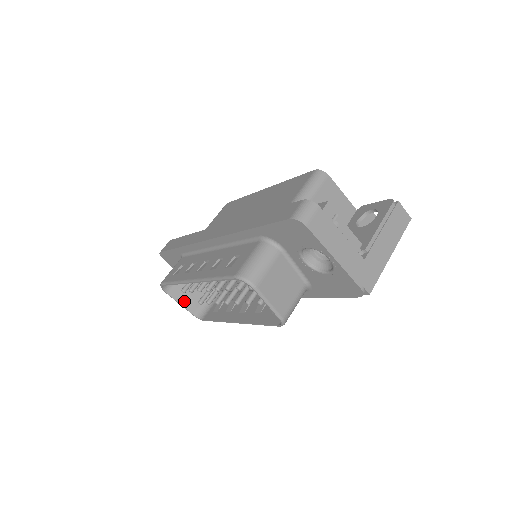
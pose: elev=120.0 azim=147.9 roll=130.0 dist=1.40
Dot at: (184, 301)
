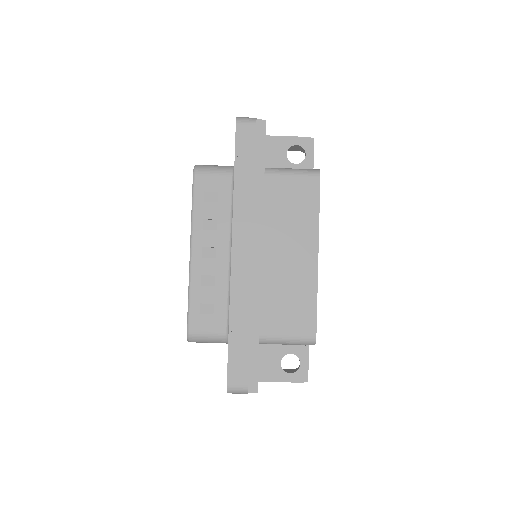
Dot at: occluded
